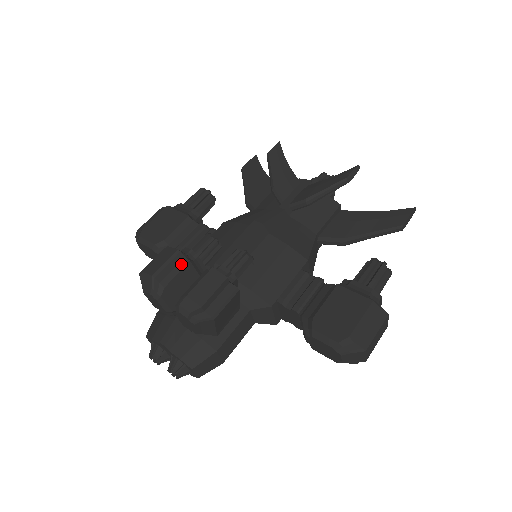
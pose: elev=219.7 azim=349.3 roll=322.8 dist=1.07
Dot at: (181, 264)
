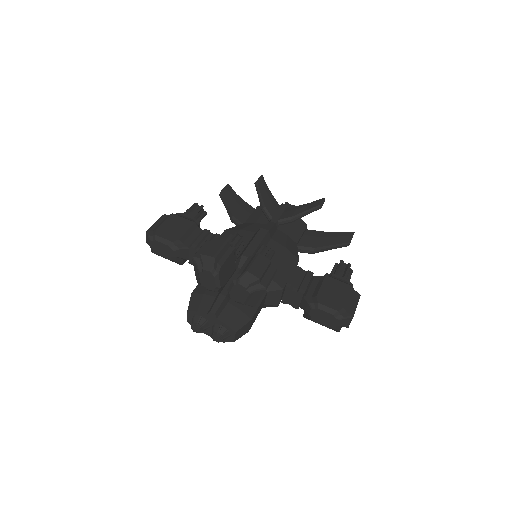
Dot at: (229, 251)
